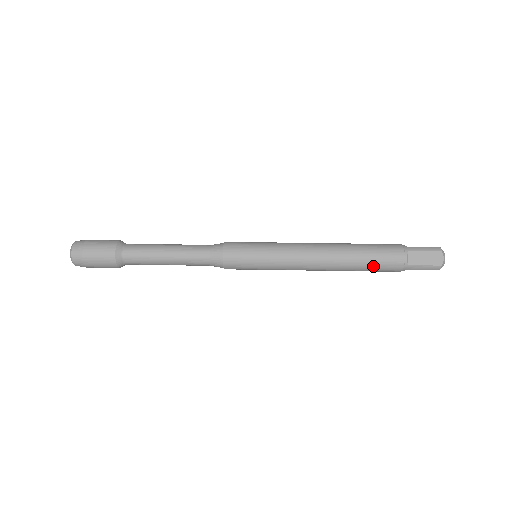
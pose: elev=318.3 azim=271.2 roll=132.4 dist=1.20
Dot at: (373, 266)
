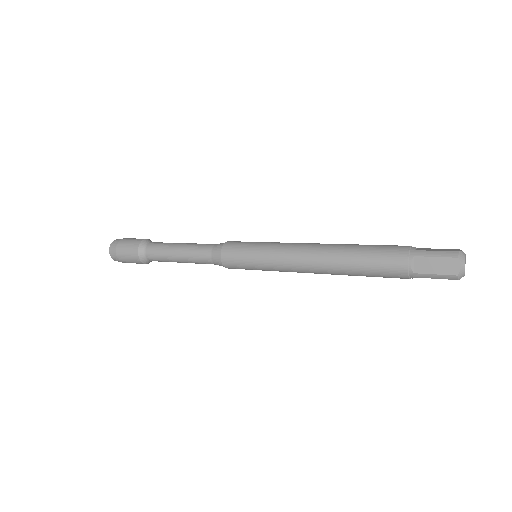
Dot at: (371, 272)
